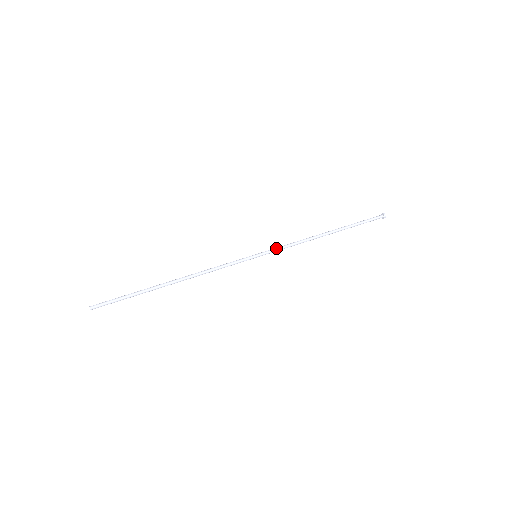
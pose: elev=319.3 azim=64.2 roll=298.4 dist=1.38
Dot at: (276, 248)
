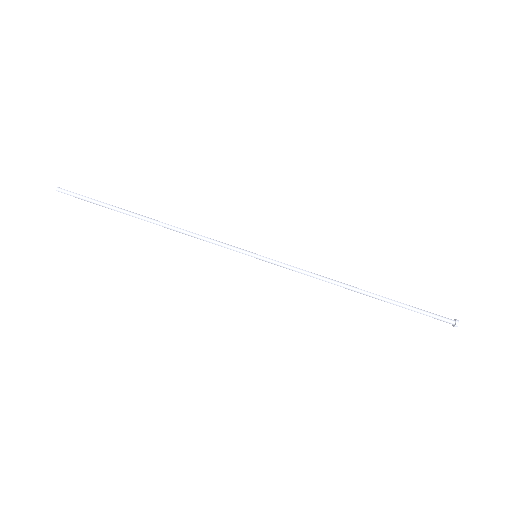
Dot at: (284, 267)
